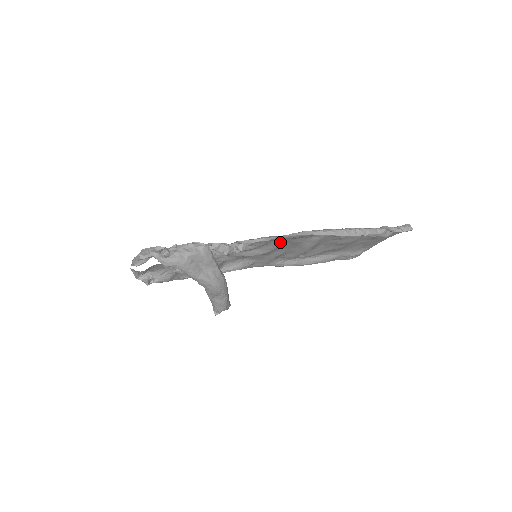
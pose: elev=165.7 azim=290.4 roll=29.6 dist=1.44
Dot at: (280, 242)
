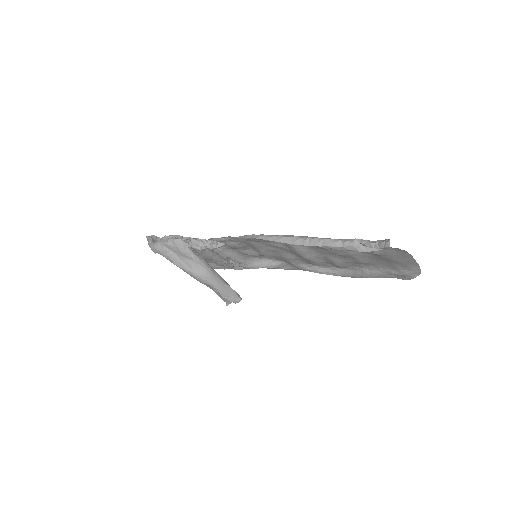
Dot at: (252, 244)
